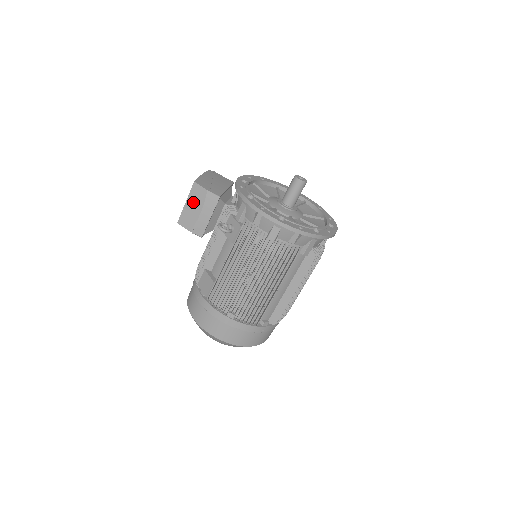
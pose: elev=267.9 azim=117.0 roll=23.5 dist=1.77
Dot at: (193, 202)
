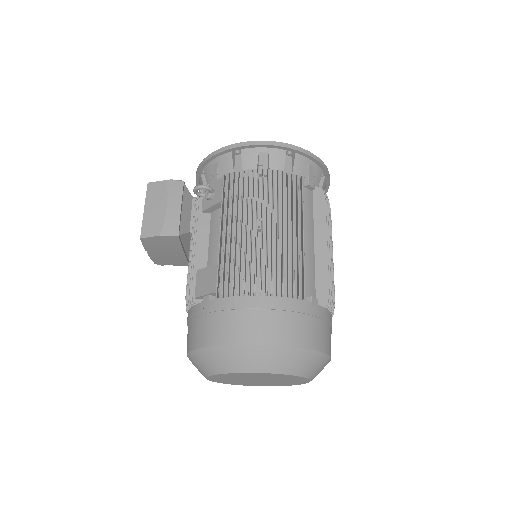
Dot at: (153, 202)
